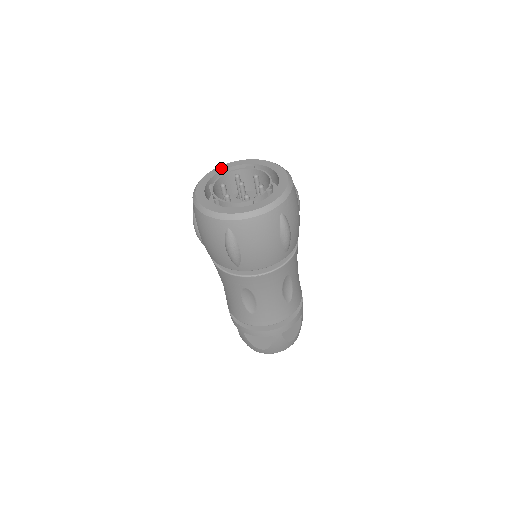
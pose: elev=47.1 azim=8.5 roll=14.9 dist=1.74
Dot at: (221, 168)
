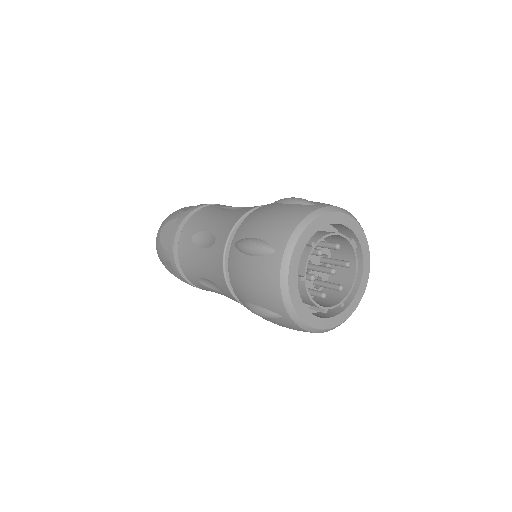
Dot at: (337, 218)
